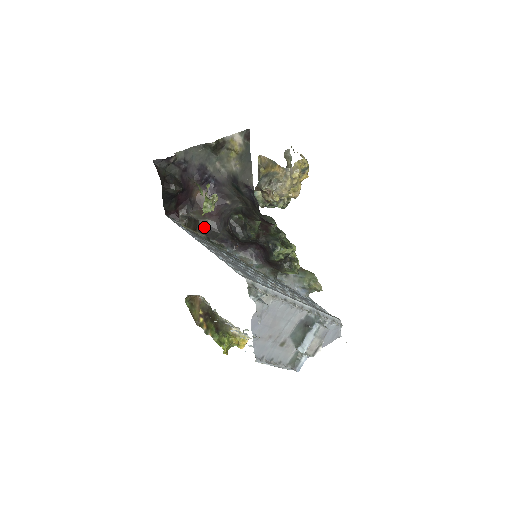
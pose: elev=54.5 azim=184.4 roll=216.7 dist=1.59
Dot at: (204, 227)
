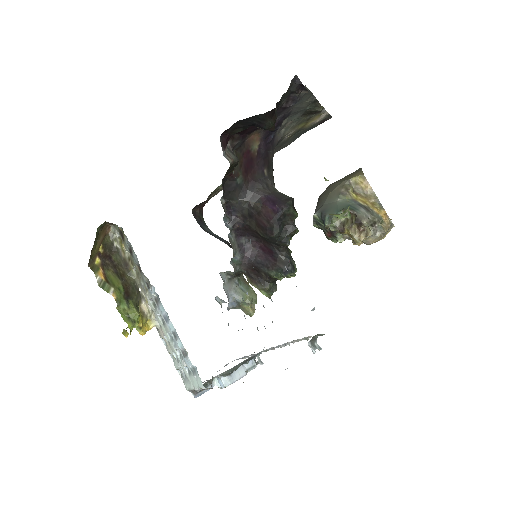
Dot at: (231, 179)
